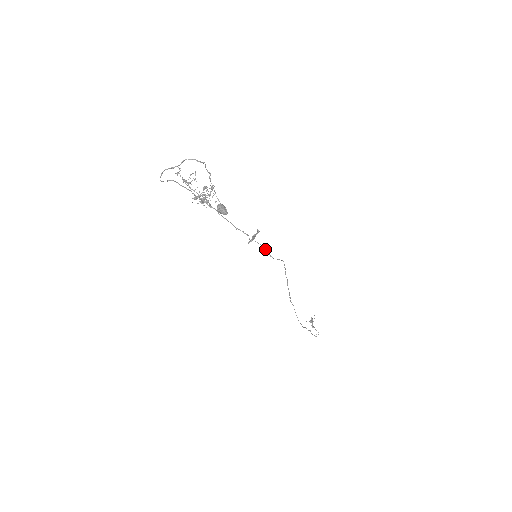
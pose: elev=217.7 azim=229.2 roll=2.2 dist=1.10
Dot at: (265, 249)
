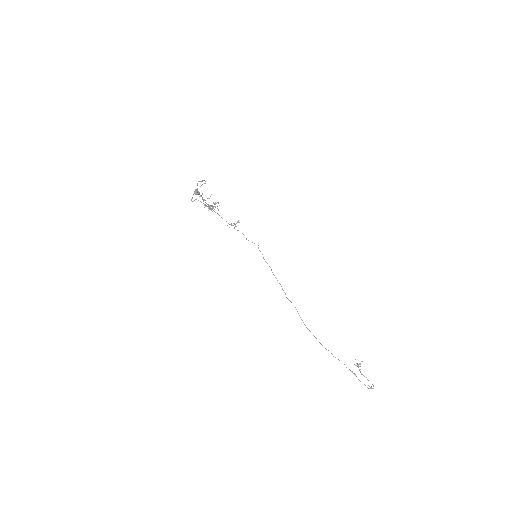
Dot at: occluded
